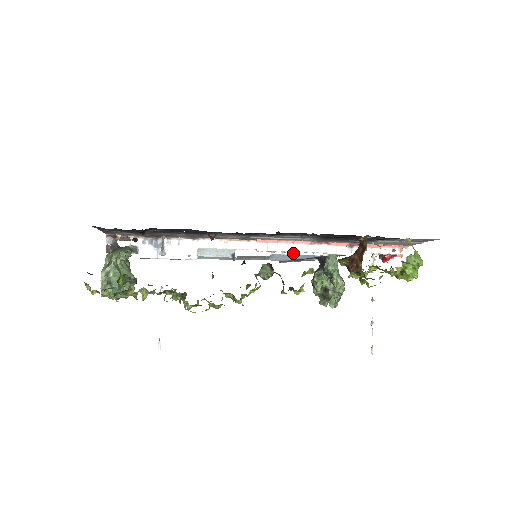
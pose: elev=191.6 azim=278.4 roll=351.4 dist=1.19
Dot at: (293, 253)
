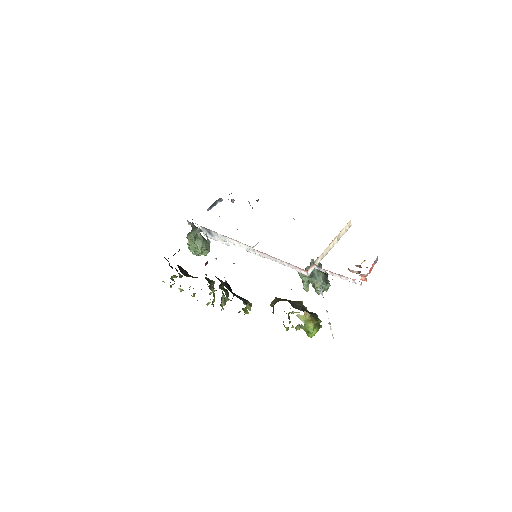
Dot at: (277, 261)
